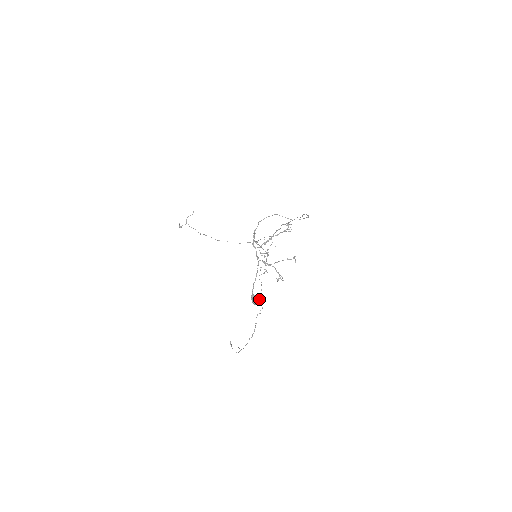
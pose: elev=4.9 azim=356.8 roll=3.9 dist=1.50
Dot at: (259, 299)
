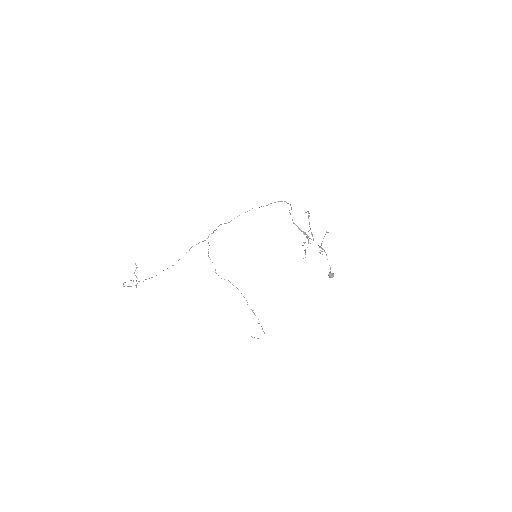
Dot at: (332, 273)
